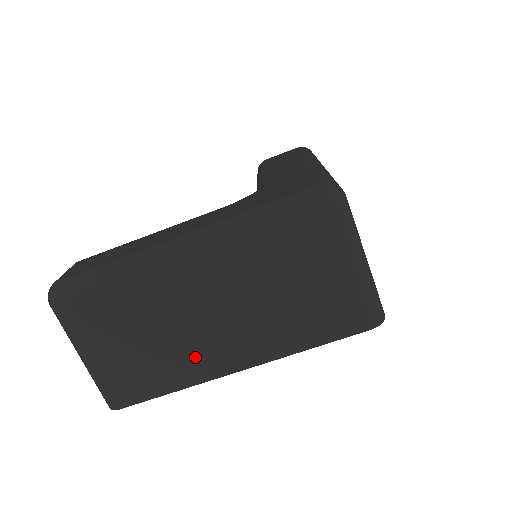
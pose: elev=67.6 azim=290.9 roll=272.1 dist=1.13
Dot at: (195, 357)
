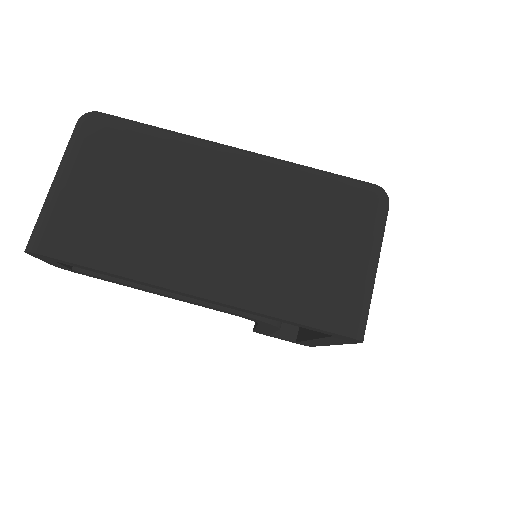
Dot at: (161, 250)
